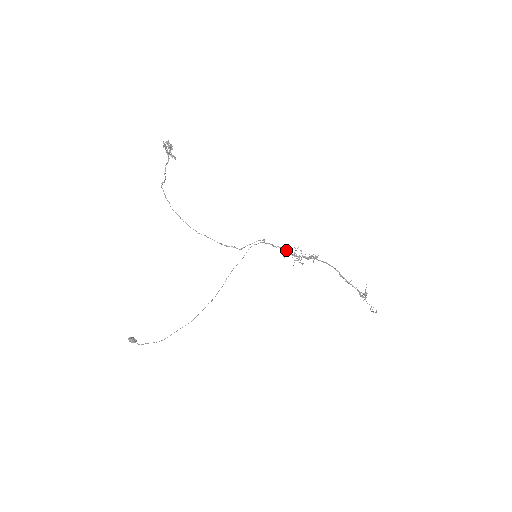
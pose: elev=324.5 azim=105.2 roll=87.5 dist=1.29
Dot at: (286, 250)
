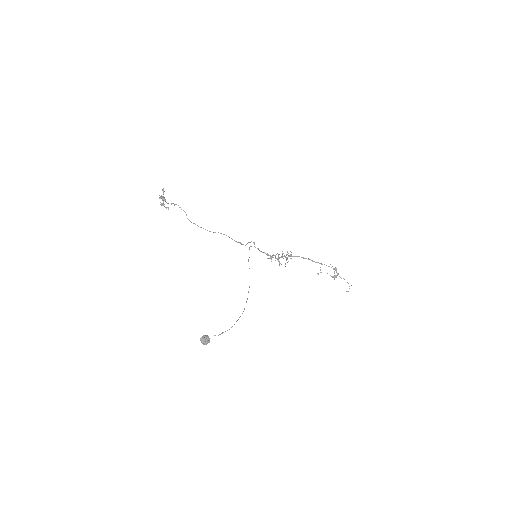
Dot at: (270, 256)
